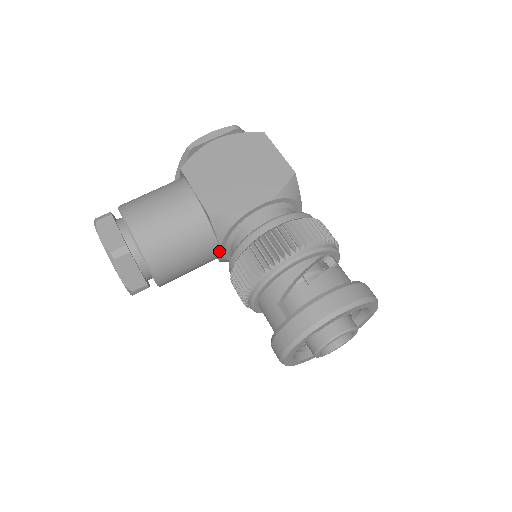
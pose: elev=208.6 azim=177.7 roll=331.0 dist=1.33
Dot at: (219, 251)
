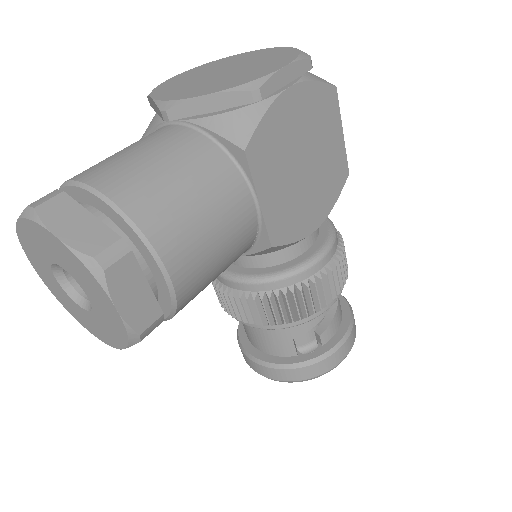
Dot at: occluded
